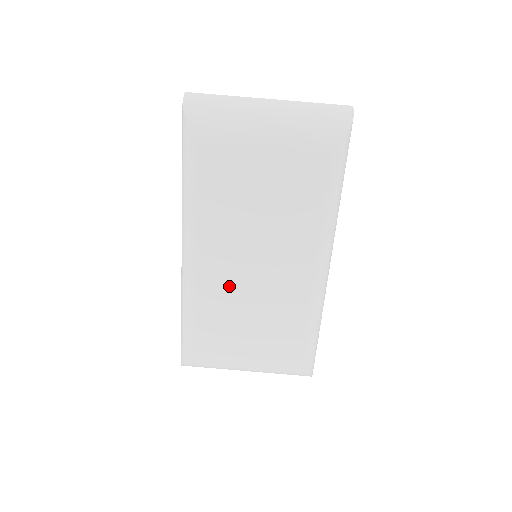
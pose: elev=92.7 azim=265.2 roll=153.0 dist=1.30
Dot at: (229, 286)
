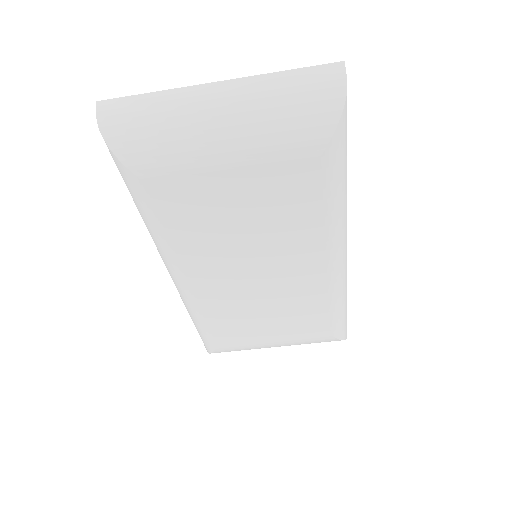
Dot at: (233, 296)
